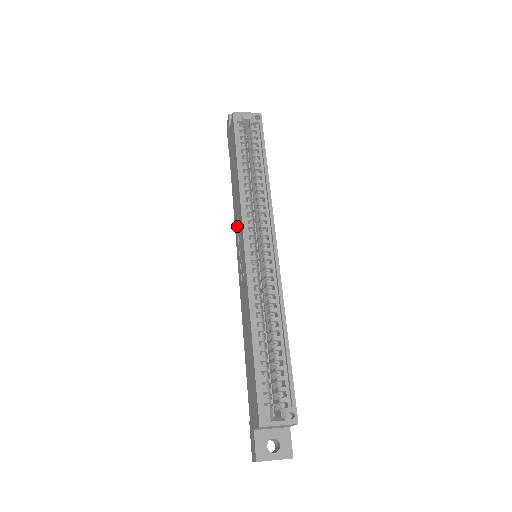
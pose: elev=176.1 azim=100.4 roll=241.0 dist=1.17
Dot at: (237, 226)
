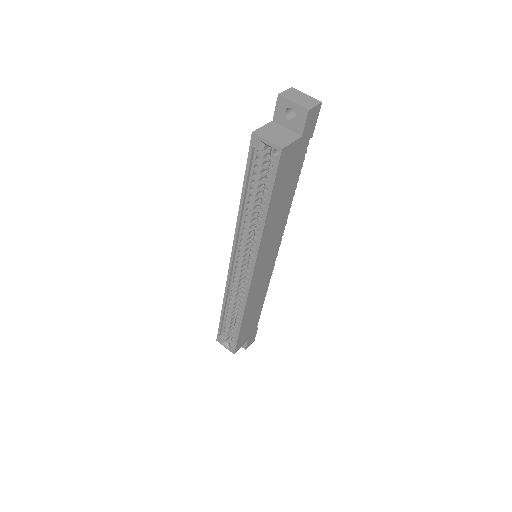
Dot at: occluded
